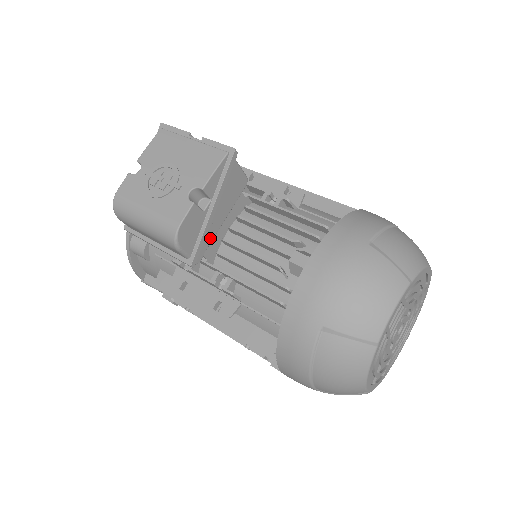
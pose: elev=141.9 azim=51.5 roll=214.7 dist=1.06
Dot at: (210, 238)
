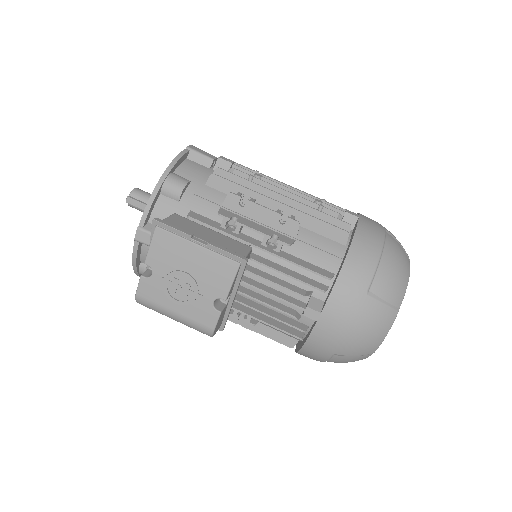
Dot at: occluded
